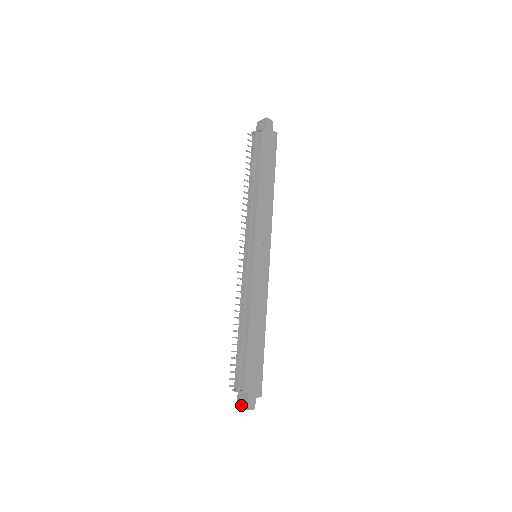
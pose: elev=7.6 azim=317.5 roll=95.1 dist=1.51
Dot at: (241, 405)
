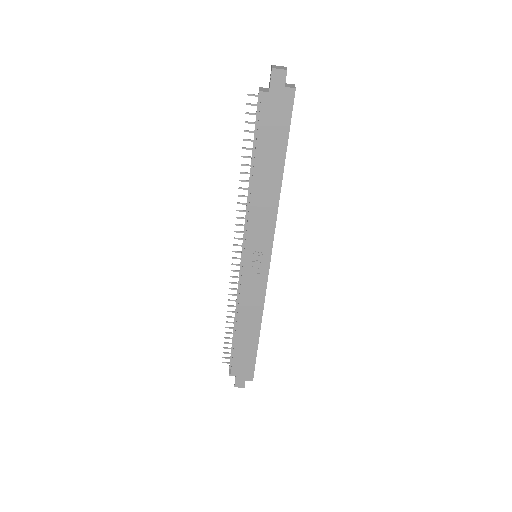
Dot at: occluded
